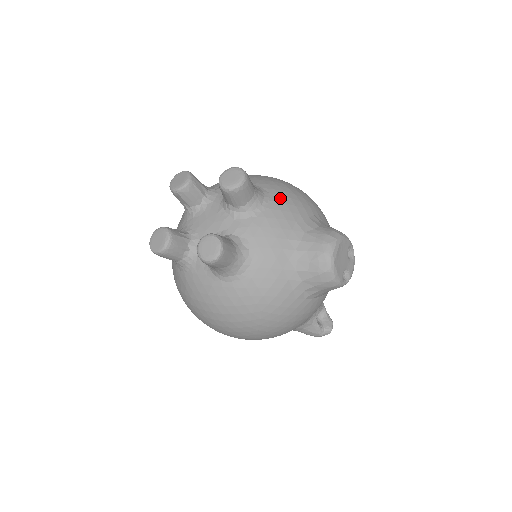
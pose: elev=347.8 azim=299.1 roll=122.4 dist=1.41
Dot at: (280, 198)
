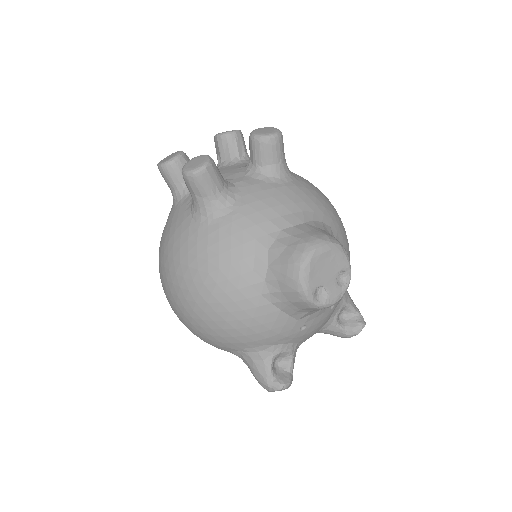
Dot at: (305, 189)
